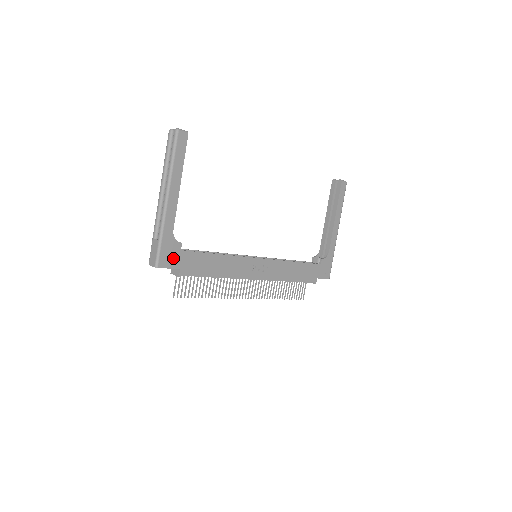
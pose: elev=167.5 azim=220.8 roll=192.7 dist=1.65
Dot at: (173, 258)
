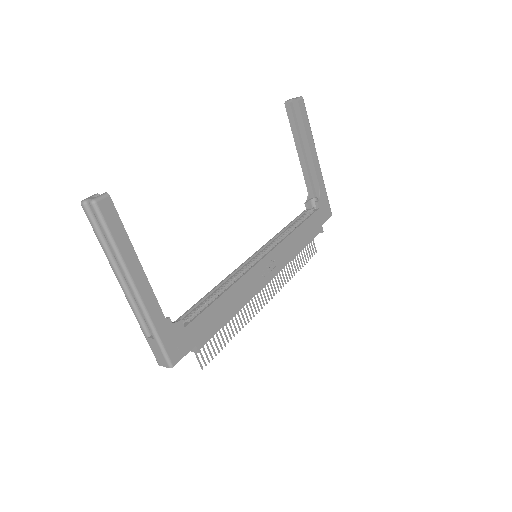
Dot at: (182, 342)
